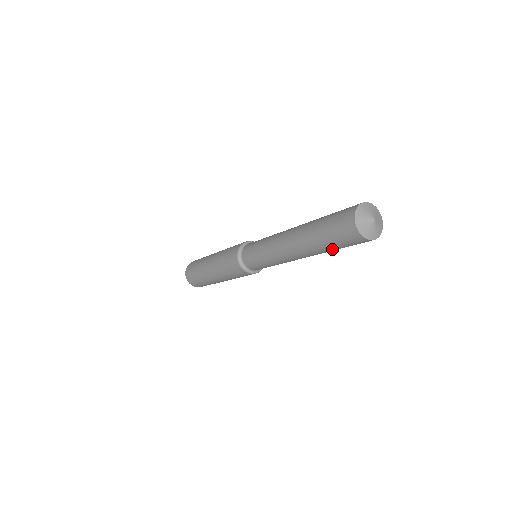
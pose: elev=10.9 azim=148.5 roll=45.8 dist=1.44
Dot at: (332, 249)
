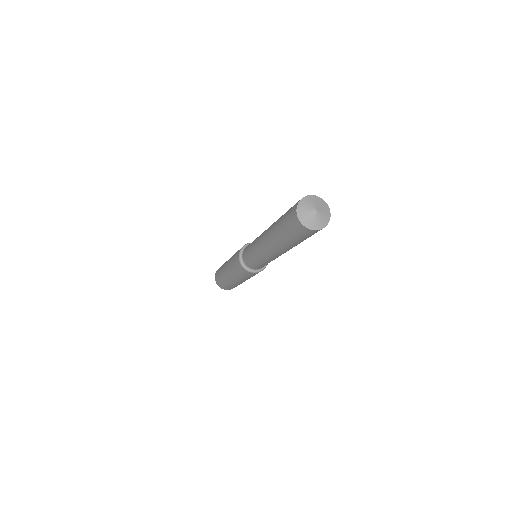
Dot at: (298, 242)
